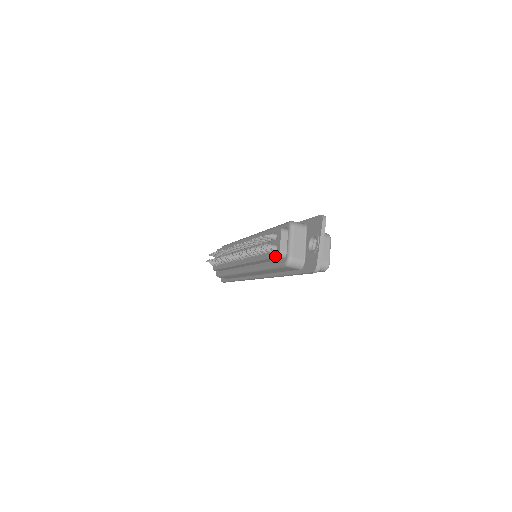
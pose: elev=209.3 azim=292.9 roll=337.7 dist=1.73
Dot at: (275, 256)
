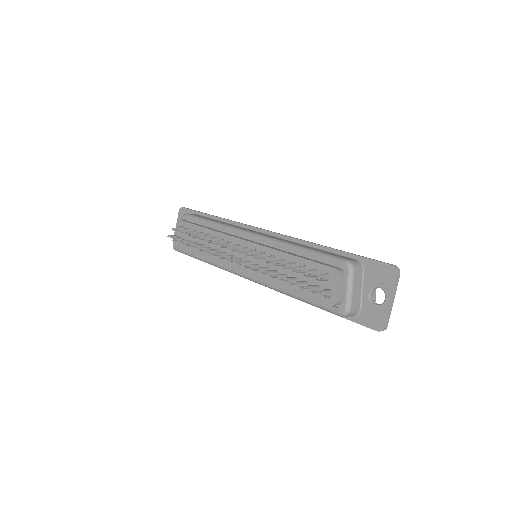
Dot at: (328, 303)
